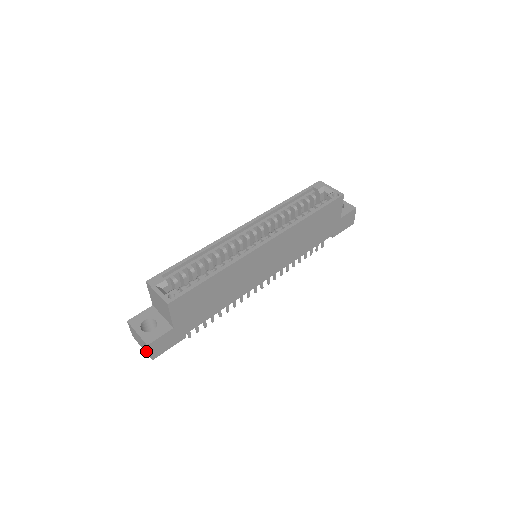
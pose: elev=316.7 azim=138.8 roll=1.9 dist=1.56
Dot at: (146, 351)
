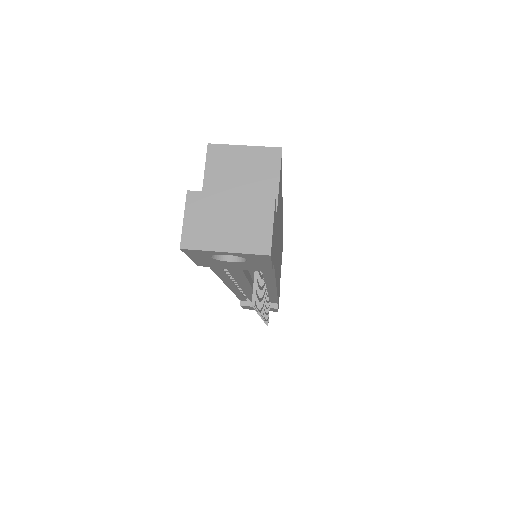
Dot at: (249, 240)
